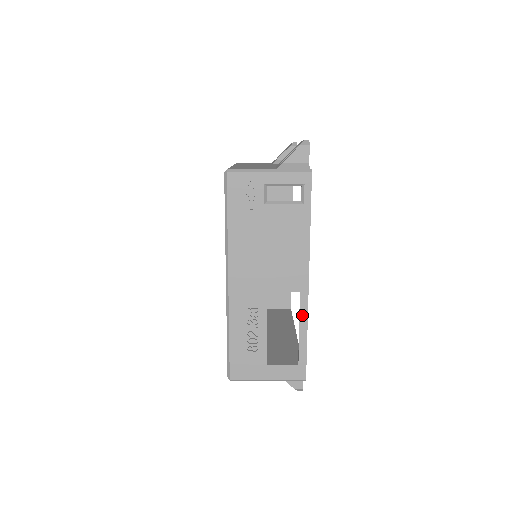
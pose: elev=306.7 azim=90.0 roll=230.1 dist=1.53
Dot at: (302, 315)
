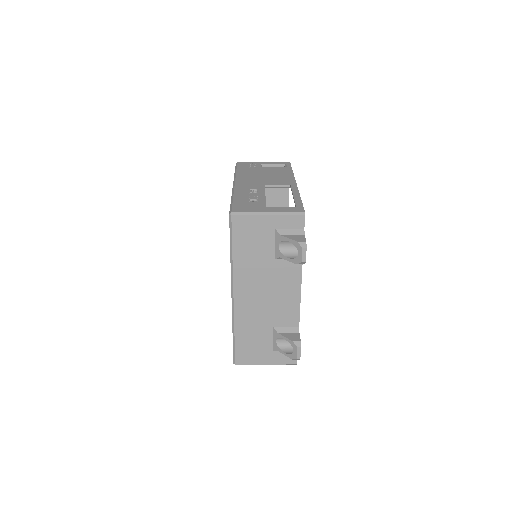
Dot at: (294, 191)
